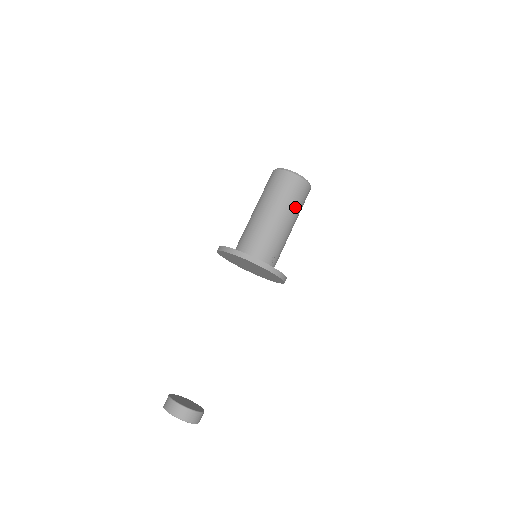
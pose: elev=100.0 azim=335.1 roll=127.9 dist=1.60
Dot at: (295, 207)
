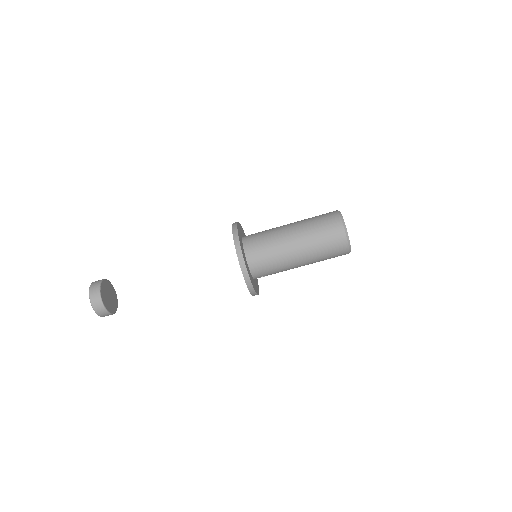
Dot at: occluded
